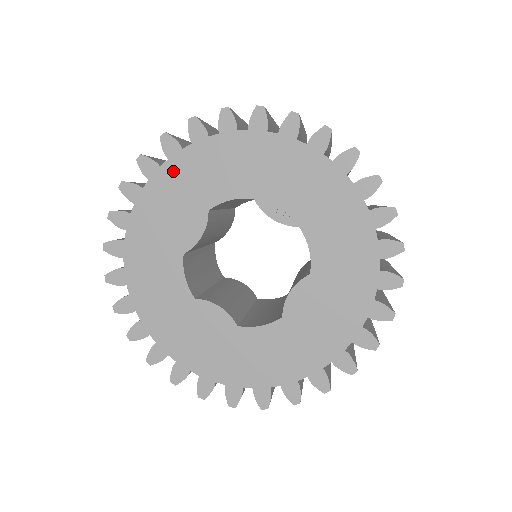
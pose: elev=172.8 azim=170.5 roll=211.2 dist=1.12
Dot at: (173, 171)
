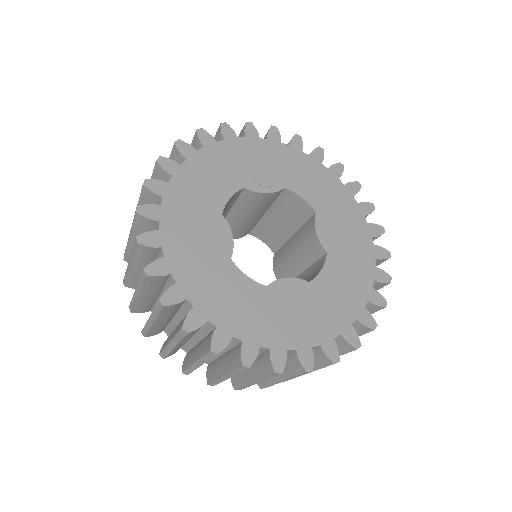
Dot at: (173, 203)
